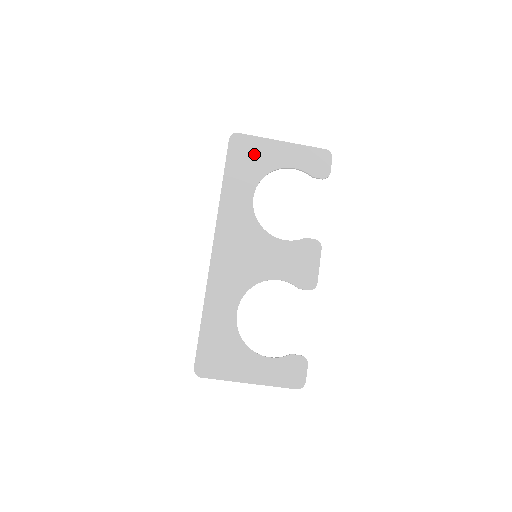
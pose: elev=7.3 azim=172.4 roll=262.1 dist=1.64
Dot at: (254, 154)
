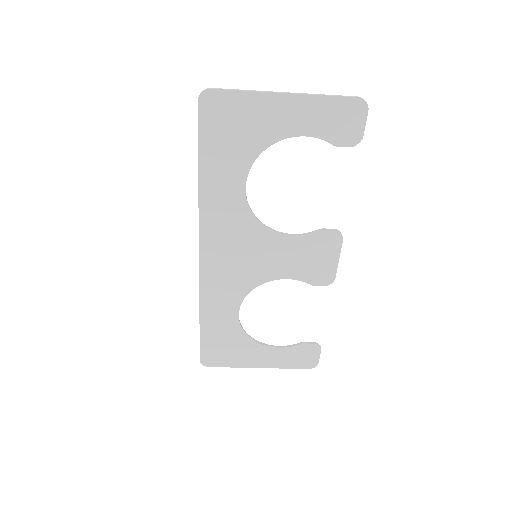
Dot at: (240, 122)
